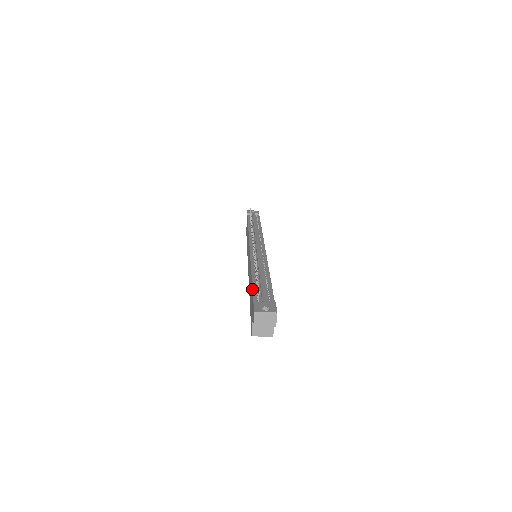
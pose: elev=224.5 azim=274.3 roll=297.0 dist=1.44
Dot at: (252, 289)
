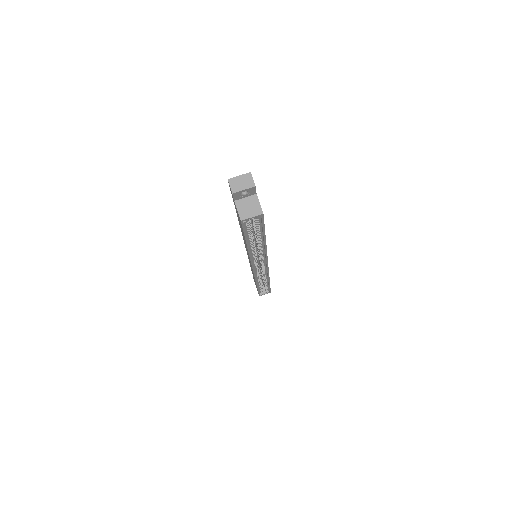
Dot at: occluded
